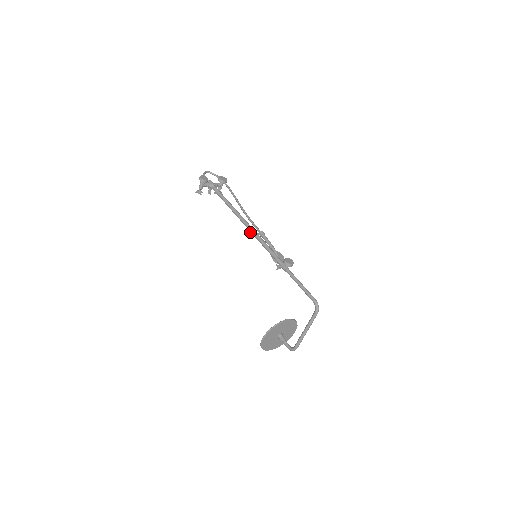
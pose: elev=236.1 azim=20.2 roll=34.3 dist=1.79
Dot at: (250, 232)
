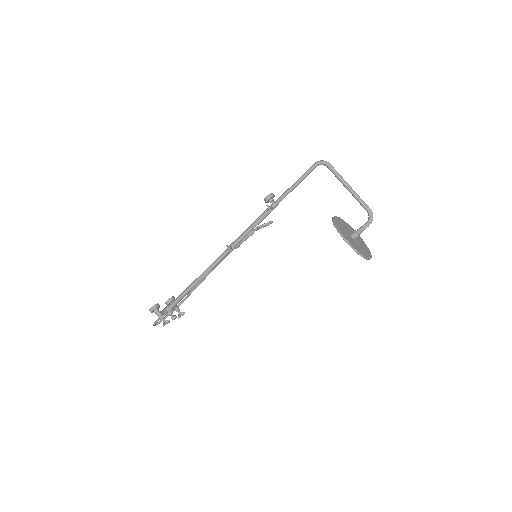
Dot at: occluded
